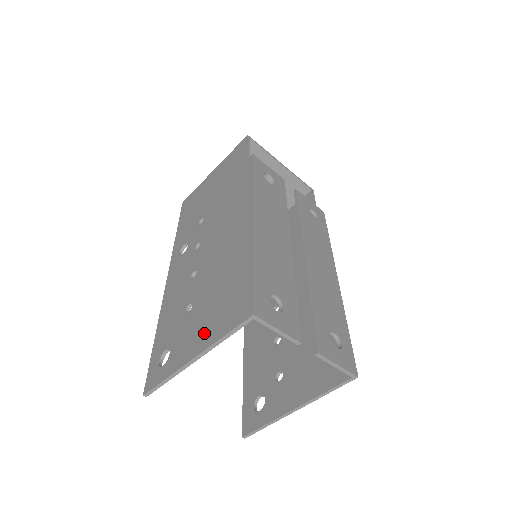
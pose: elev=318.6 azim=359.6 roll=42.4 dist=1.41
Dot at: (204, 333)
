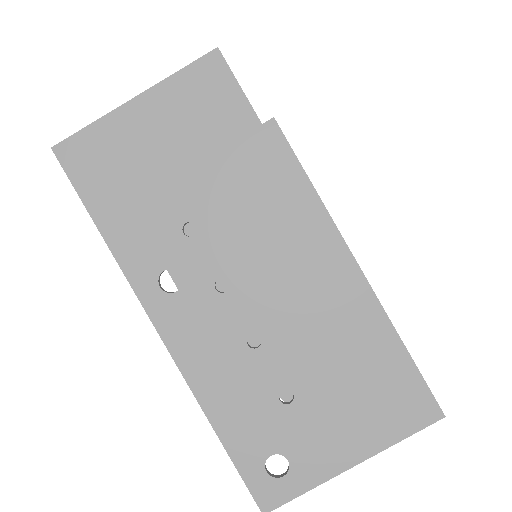
Dot at: (357, 436)
